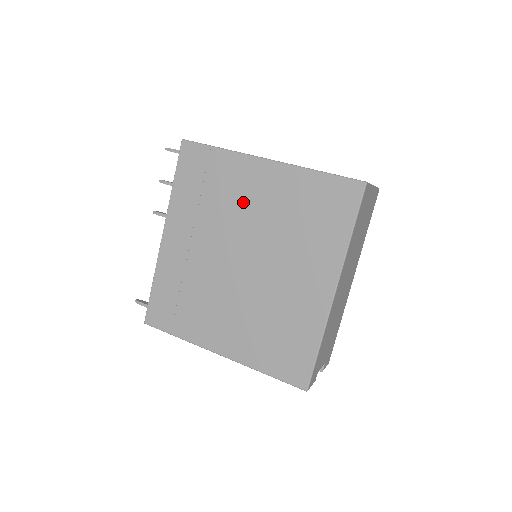
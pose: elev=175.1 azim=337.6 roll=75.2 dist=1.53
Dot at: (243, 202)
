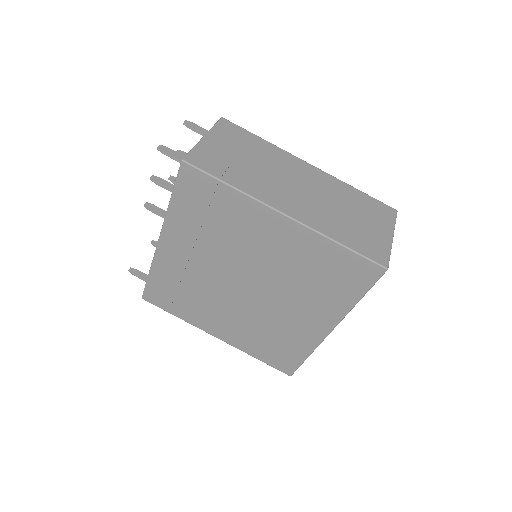
Dot at: (252, 243)
